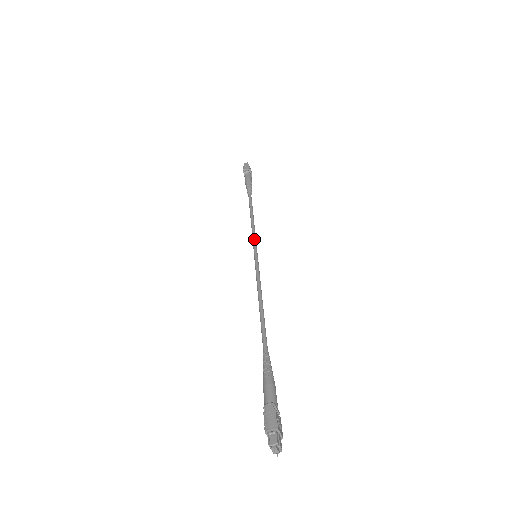
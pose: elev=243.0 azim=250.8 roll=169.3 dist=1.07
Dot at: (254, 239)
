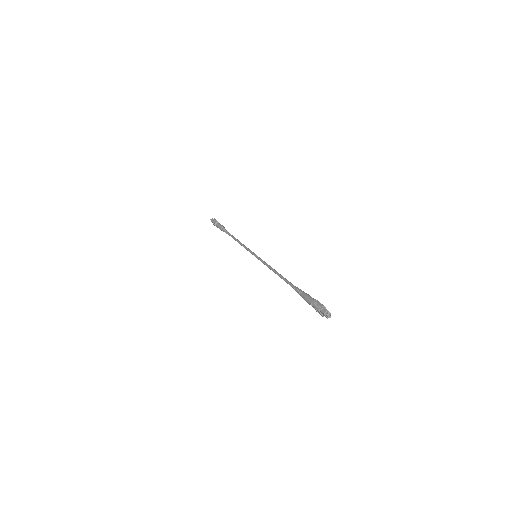
Dot at: (249, 249)
